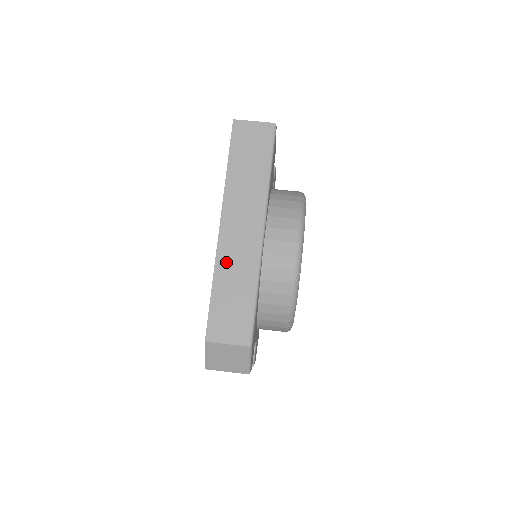
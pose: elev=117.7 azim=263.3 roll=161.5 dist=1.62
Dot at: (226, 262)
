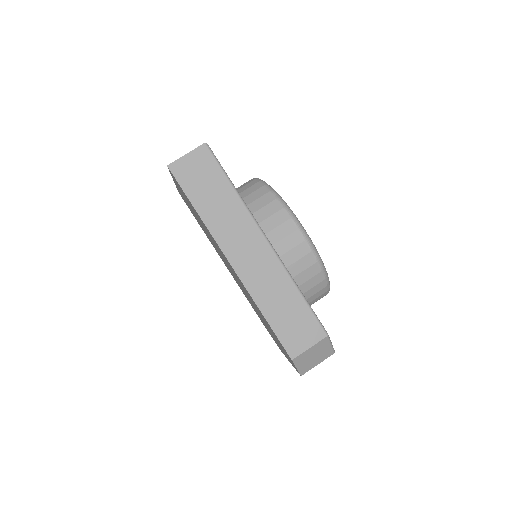
Dot at: (259, 288)
